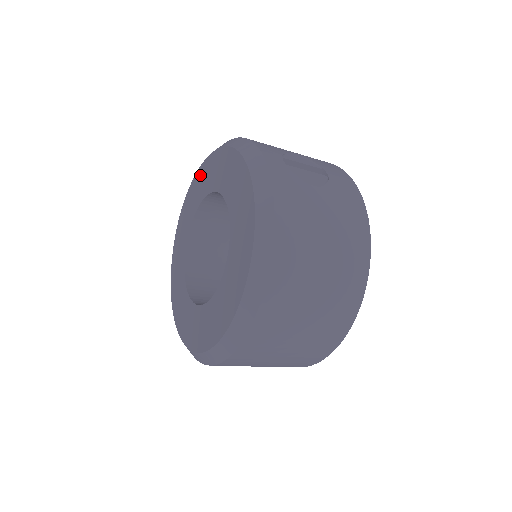
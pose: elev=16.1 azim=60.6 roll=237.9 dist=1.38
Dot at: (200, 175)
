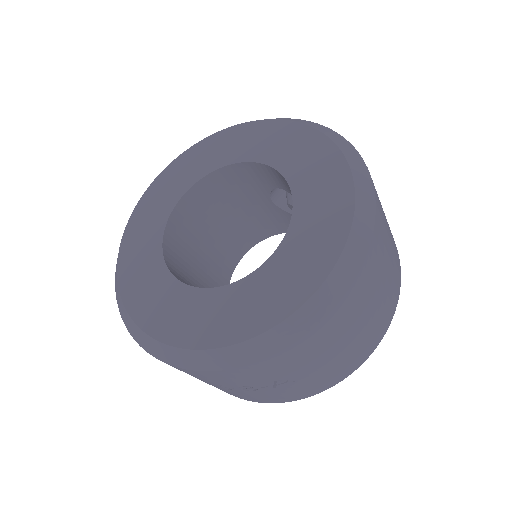
Dot at: (186, 159)
